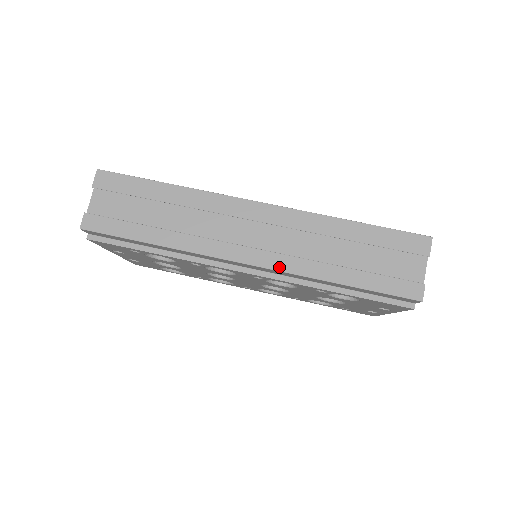
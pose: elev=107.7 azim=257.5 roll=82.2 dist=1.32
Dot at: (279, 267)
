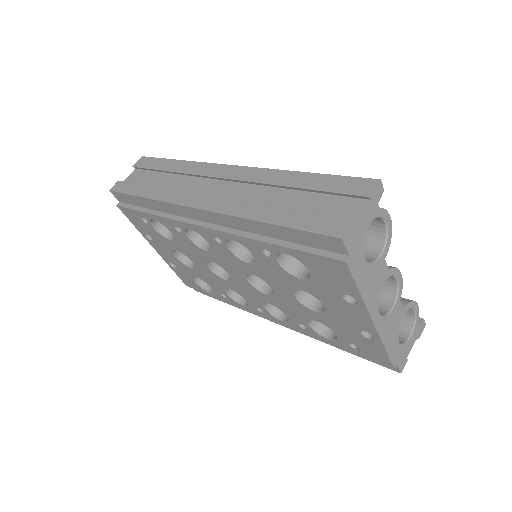
Dot at: (219, 209)
